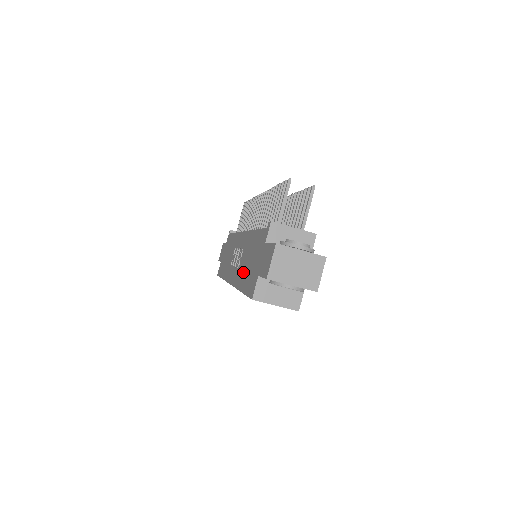
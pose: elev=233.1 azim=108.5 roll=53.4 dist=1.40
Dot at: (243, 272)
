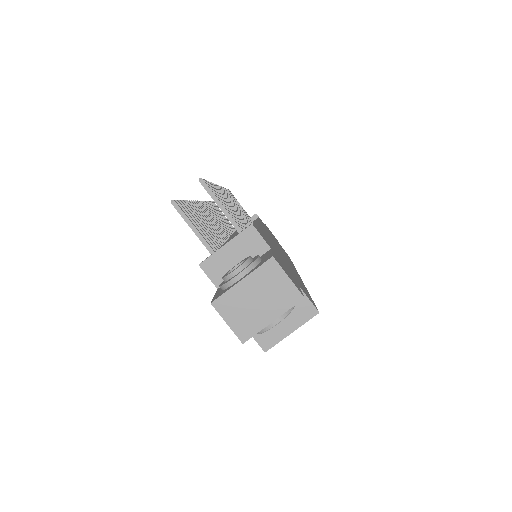
Dot at: occluded
